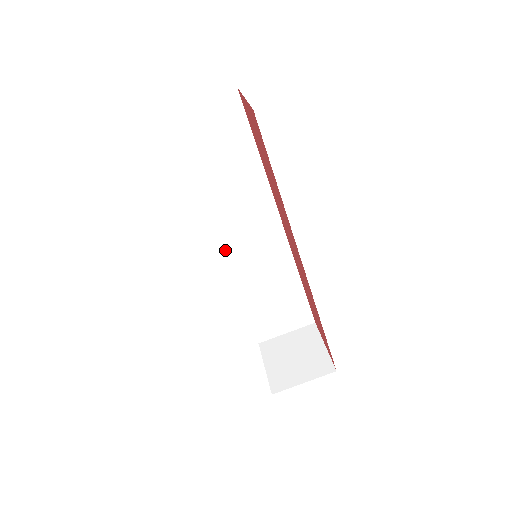
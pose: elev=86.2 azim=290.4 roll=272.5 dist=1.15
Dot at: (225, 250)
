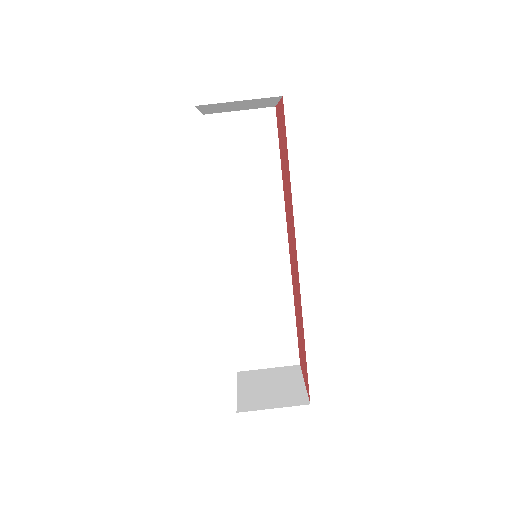
Dot at: (229, 255)
